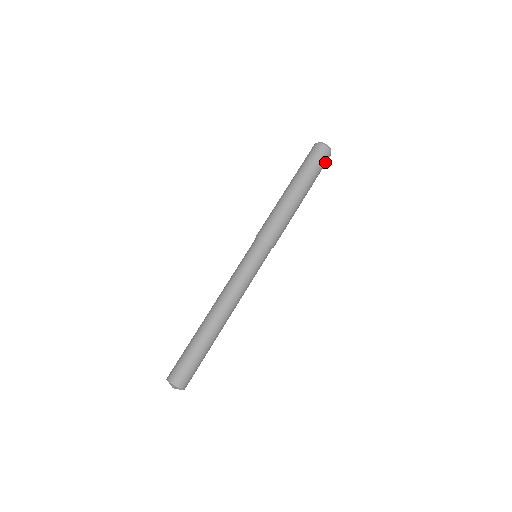
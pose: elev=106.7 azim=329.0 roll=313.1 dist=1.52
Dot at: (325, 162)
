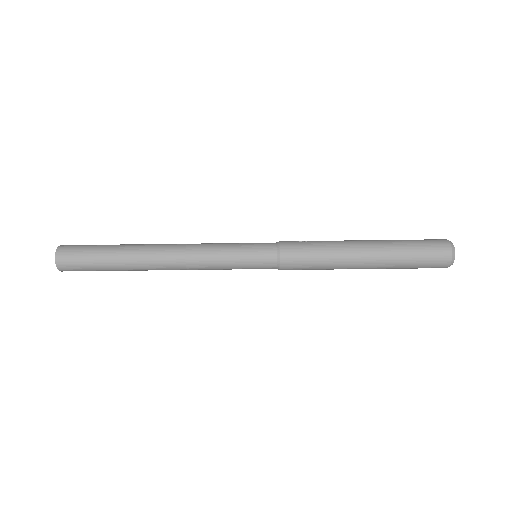
Dot at: occluded
